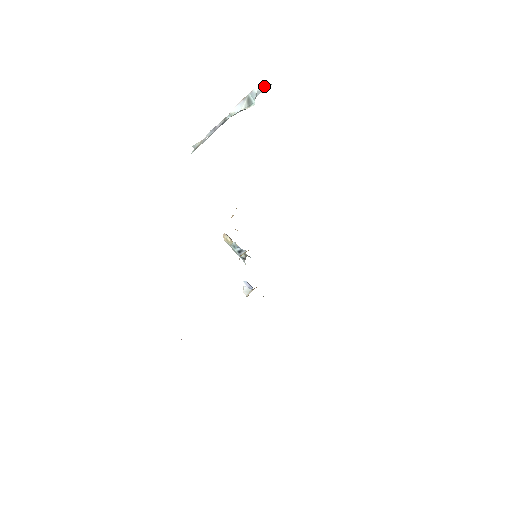
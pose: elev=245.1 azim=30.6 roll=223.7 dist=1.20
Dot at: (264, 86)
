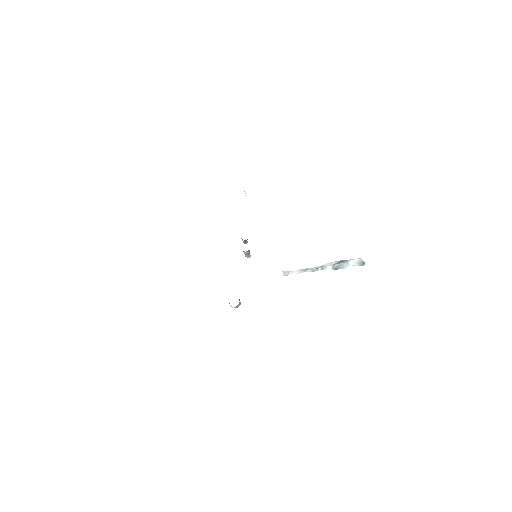
Dot at: (358, 262)
